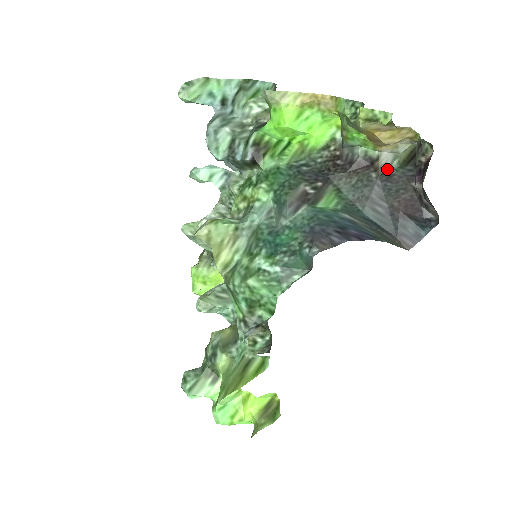
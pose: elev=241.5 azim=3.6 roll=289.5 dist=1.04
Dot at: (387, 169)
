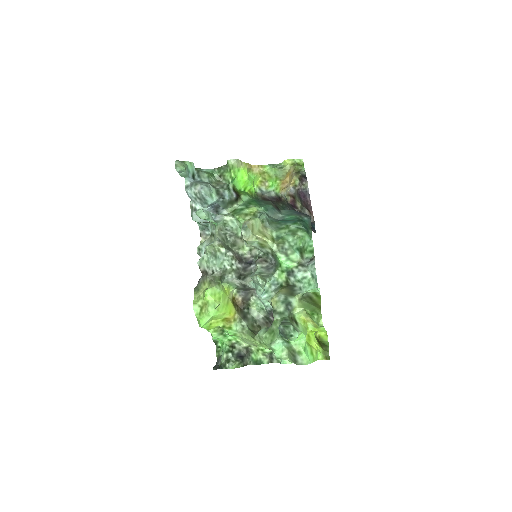
Dot at: occluded
